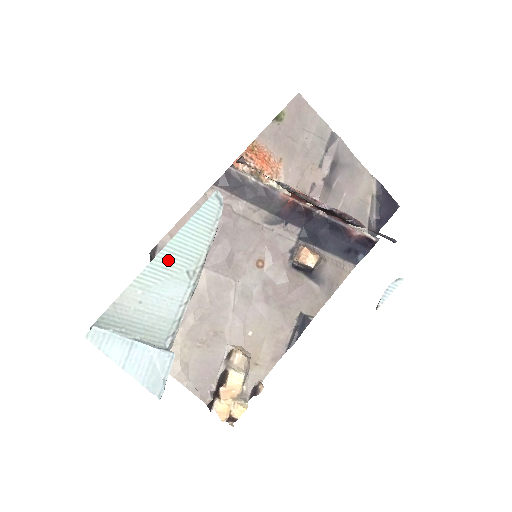
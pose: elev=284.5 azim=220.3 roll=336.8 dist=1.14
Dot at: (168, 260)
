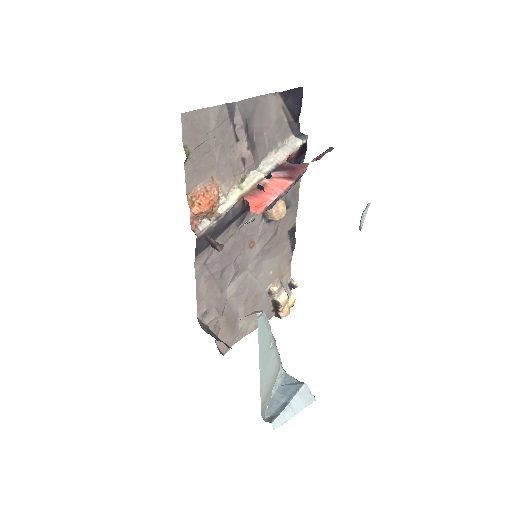
Dot at: (263, 363)
